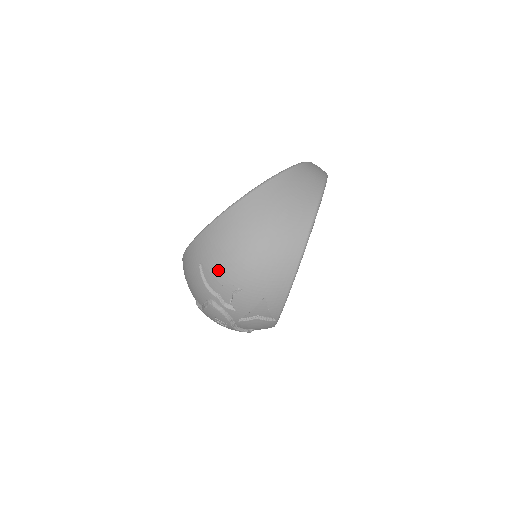
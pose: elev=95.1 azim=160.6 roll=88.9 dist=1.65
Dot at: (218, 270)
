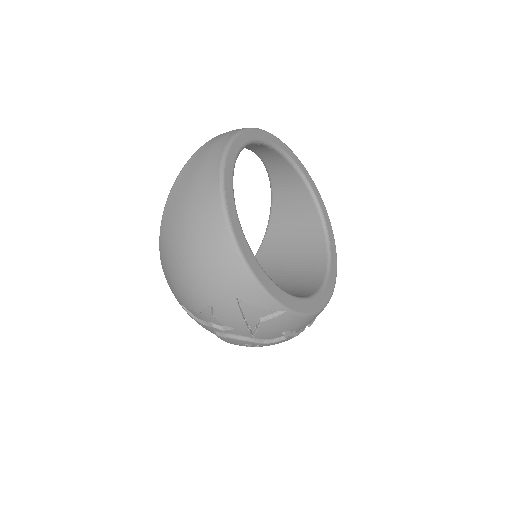
Dot at: (186, 302)
